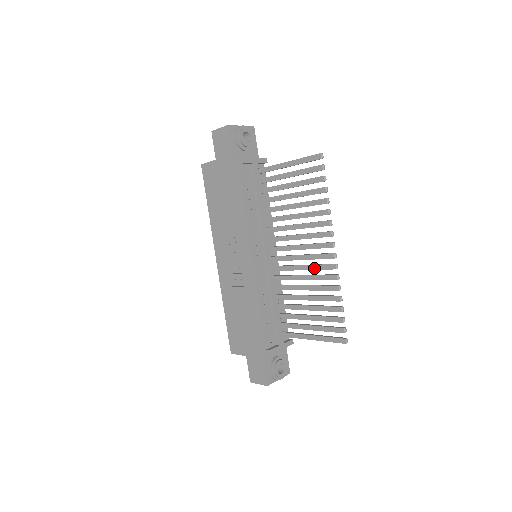
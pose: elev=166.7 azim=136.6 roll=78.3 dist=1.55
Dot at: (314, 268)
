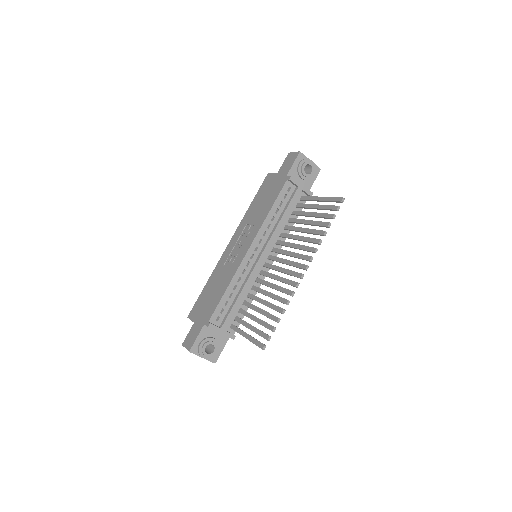
Dot at: (284, 281)
